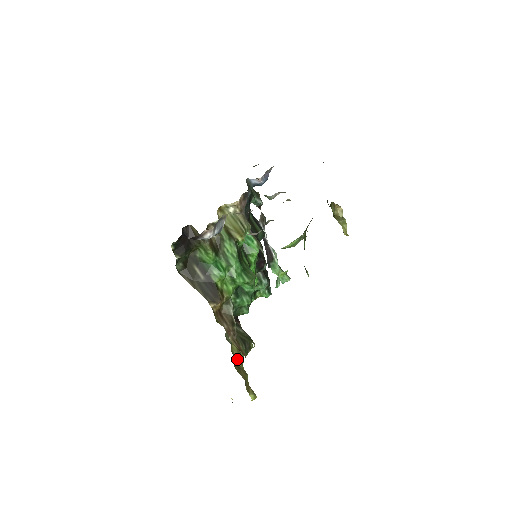
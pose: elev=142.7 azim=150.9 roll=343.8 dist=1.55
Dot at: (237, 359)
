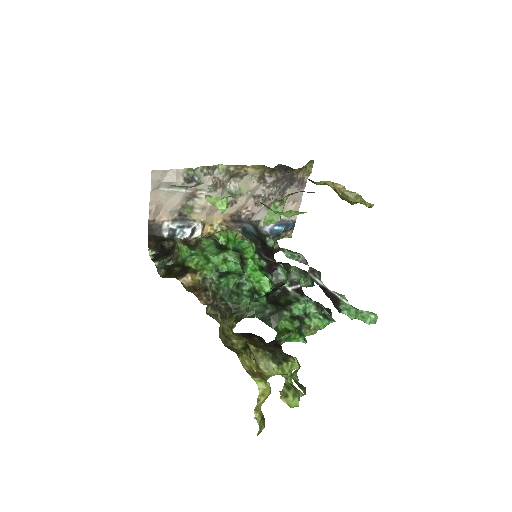
Dot at: (234, 343)
